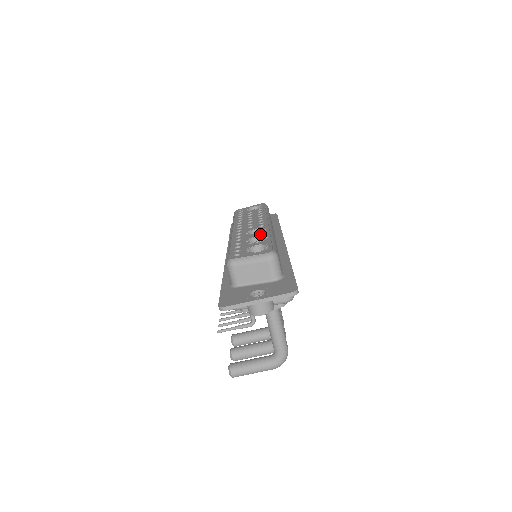
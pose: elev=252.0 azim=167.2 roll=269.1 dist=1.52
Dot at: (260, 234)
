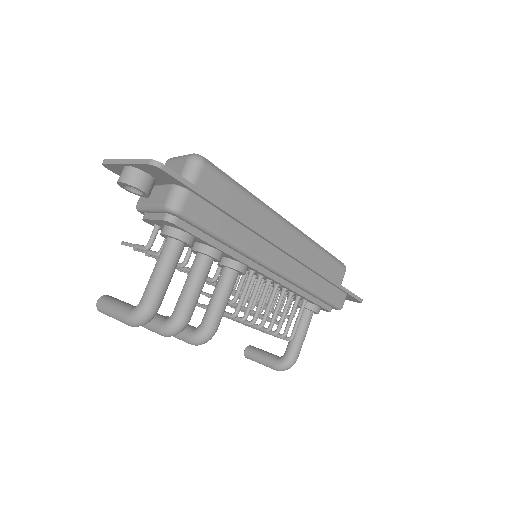
Dot at: occluded
